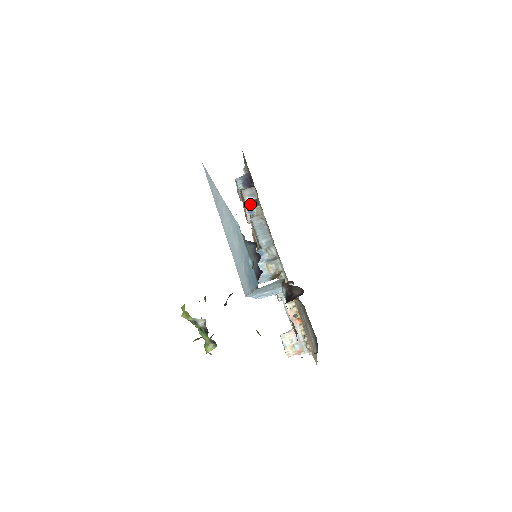
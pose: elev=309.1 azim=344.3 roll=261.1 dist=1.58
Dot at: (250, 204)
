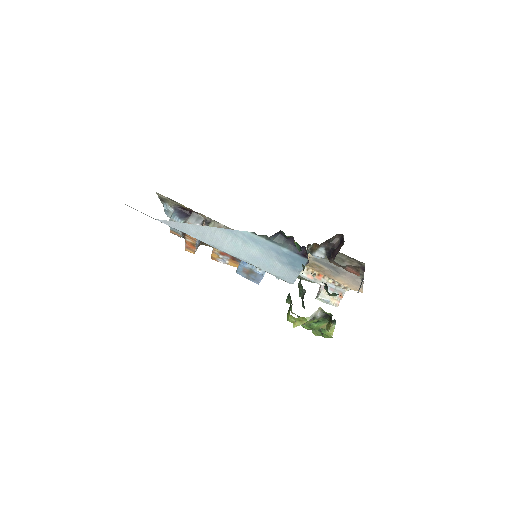
Dot at: occluded
